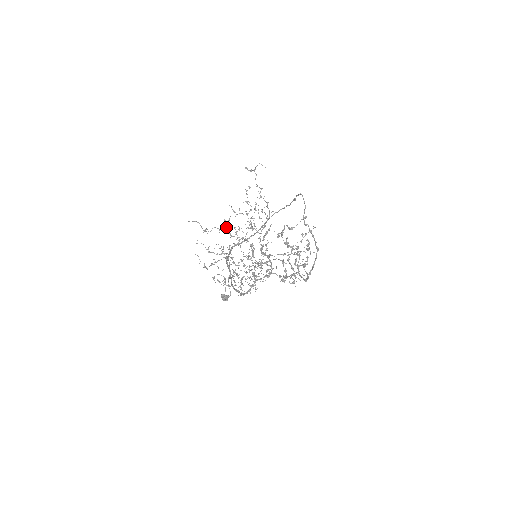
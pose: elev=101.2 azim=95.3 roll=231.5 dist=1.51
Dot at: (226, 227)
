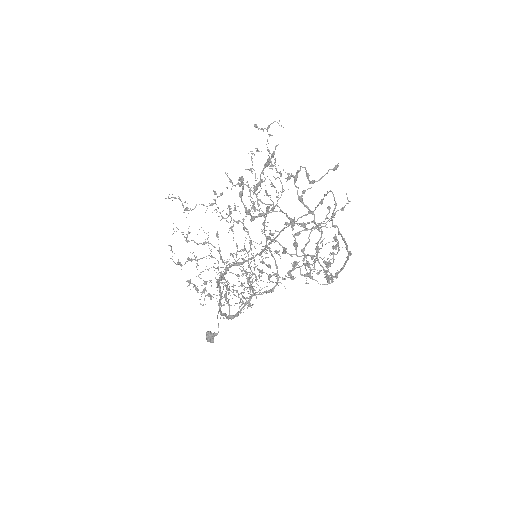
Dot at: (216, 204)
